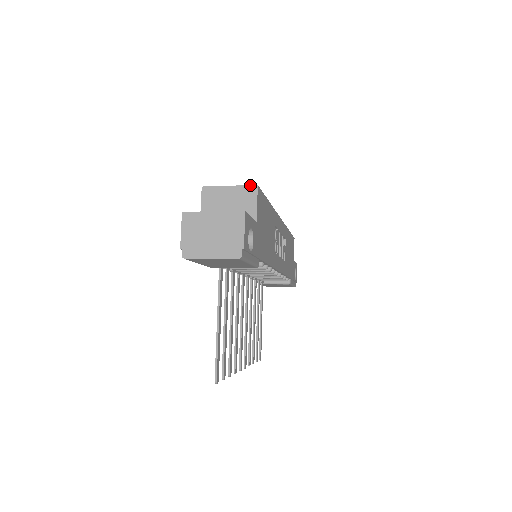
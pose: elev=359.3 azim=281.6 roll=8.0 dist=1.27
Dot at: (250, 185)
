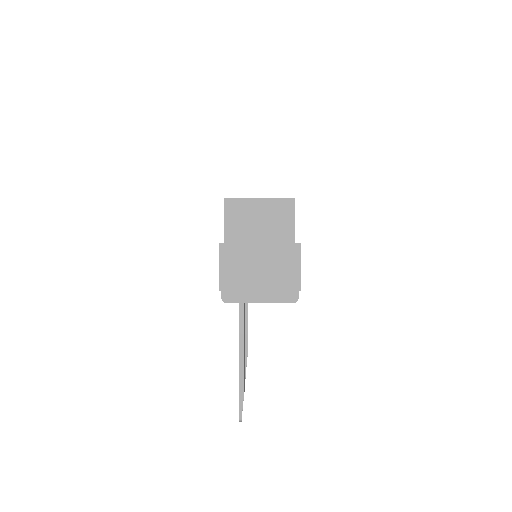
Dot at: (286, 198)
